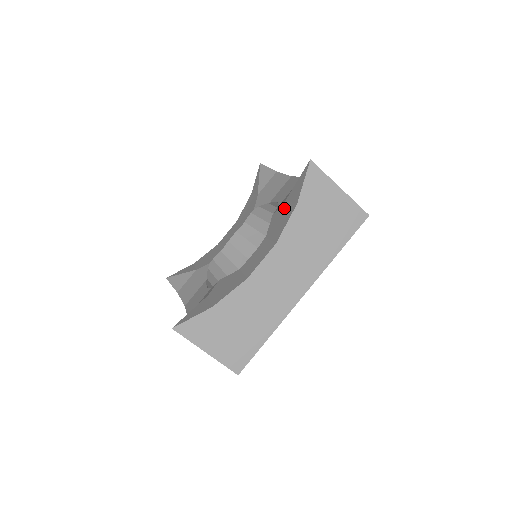
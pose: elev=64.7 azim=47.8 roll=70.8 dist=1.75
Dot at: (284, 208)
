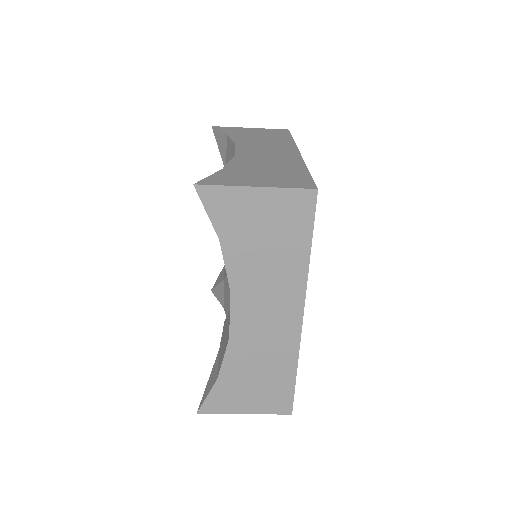
Dot at: occluded
